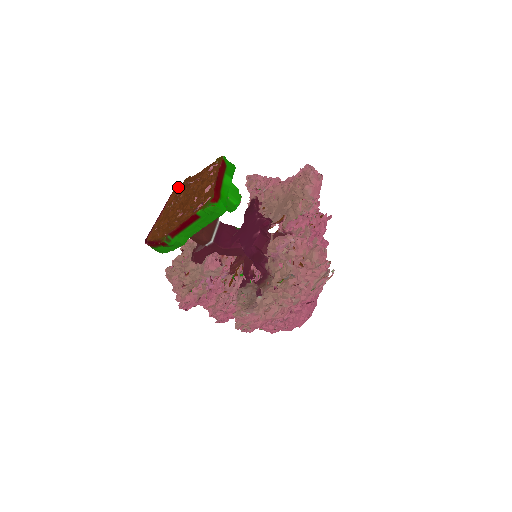
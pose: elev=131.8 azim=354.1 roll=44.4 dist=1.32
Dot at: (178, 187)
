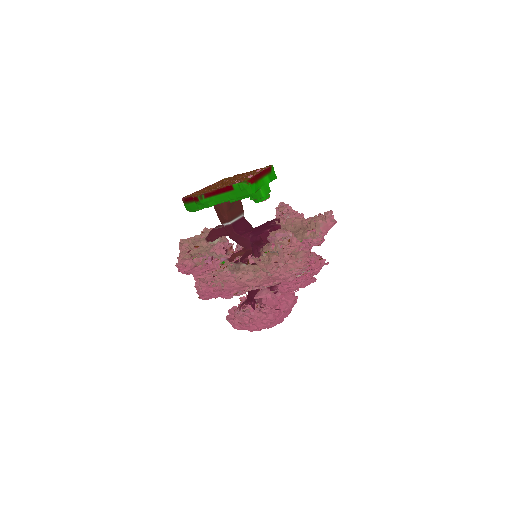
Dot at: (227, 178)
